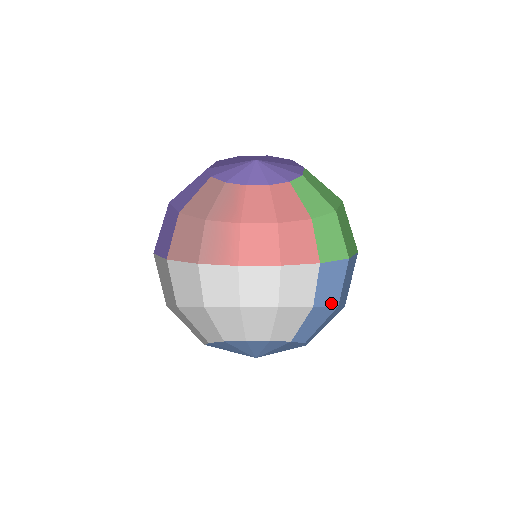
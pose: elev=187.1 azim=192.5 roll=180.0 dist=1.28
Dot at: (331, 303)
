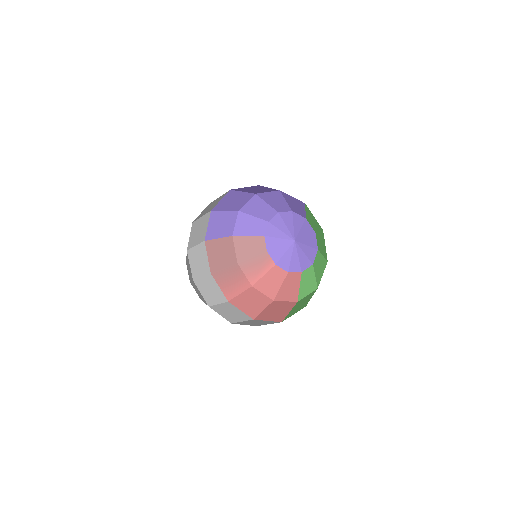
Dot at: occluded
